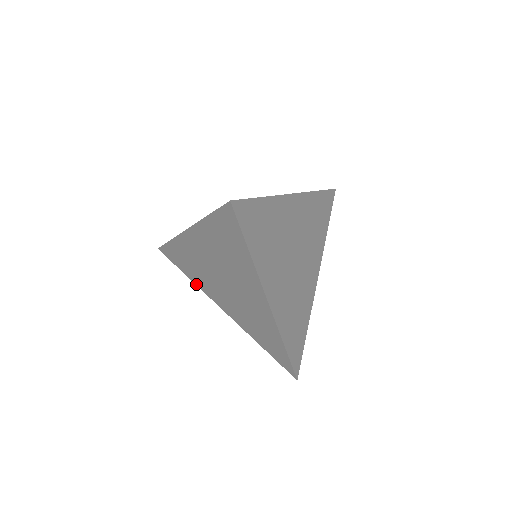
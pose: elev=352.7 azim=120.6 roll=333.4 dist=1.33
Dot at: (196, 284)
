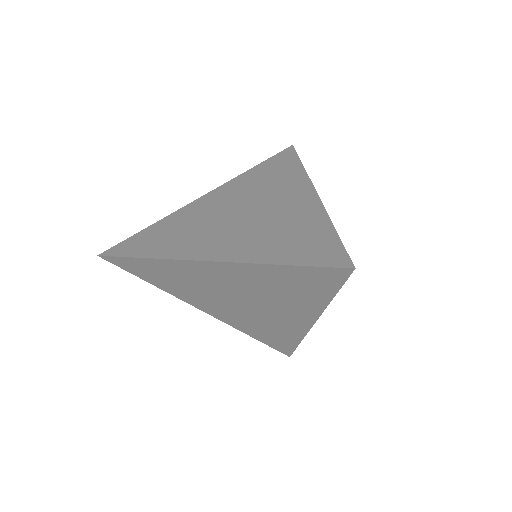
Dot at: (166, 291)
